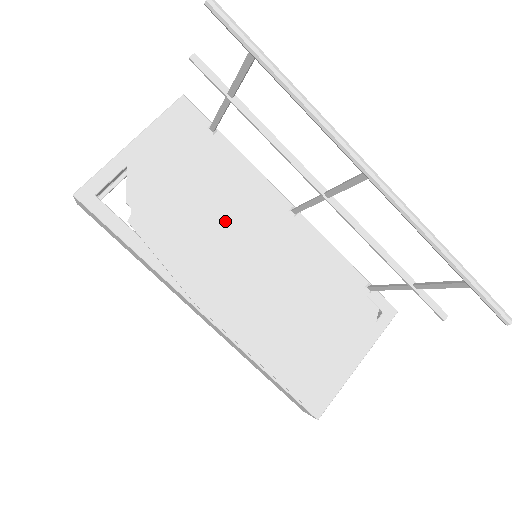
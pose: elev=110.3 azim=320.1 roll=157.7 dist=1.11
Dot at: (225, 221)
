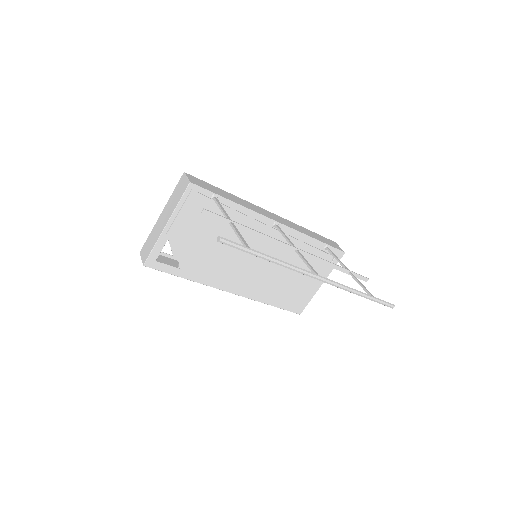
Dot at: occluded
